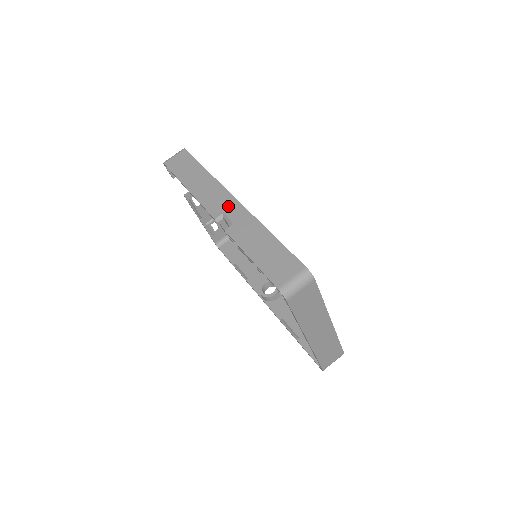
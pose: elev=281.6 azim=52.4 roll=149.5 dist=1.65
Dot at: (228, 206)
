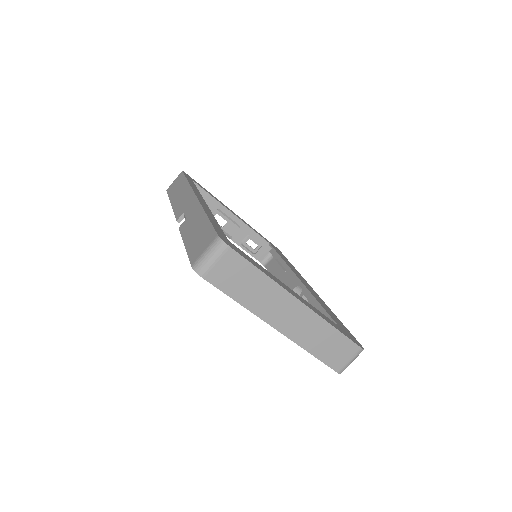
Dot at: (188, 205)
